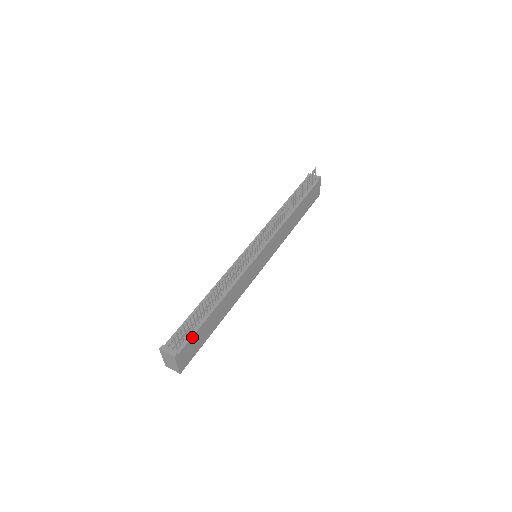
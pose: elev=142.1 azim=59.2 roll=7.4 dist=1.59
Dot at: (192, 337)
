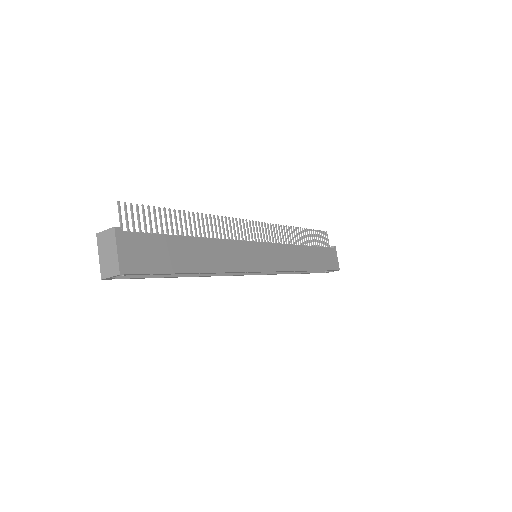
Dot at: (148, 234)
